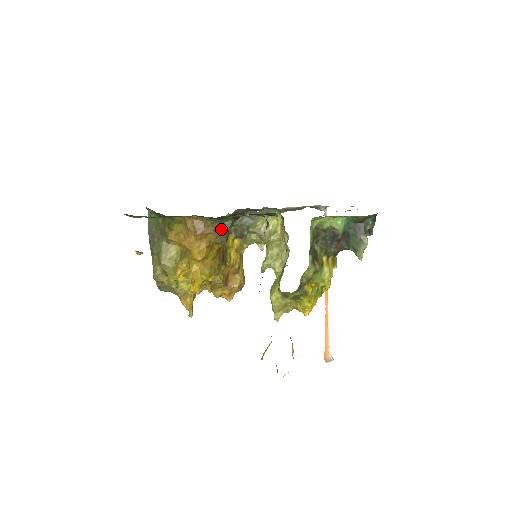
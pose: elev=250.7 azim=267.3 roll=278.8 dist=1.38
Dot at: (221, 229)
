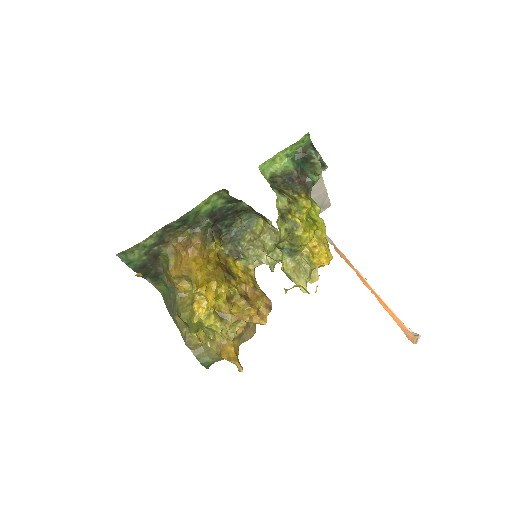
Dot at: (204, 234)
